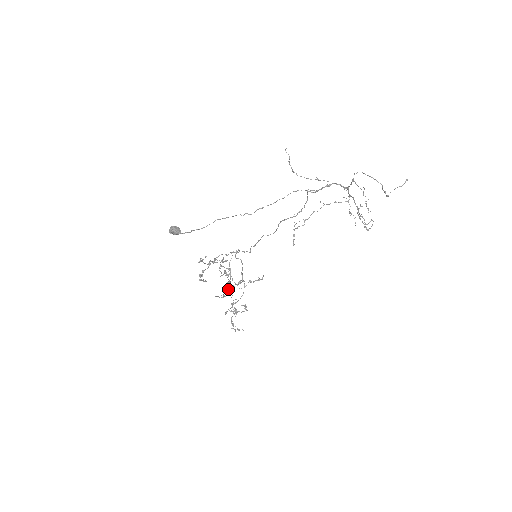
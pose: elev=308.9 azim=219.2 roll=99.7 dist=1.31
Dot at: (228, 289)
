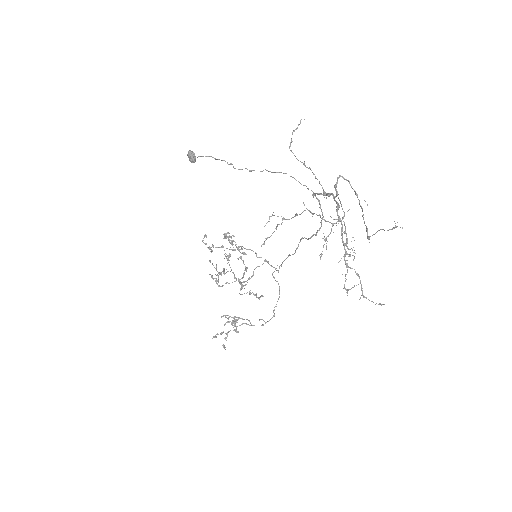
Dot at: occluded
